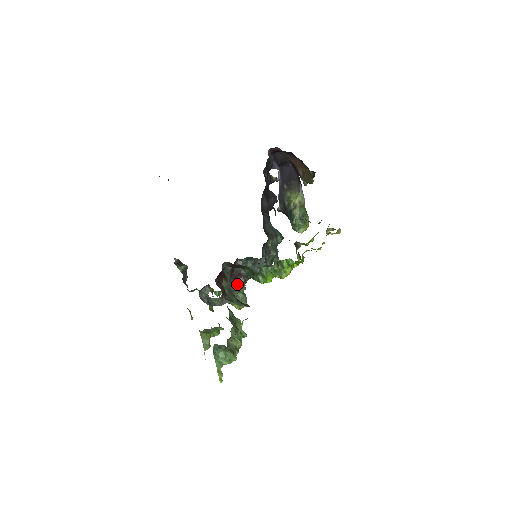
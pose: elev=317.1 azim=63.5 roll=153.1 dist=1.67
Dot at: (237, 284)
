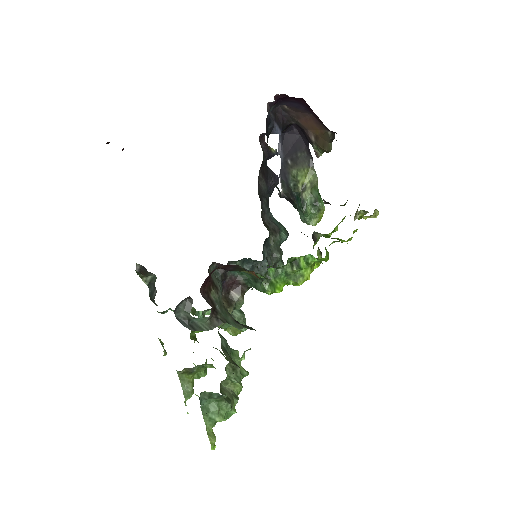
Dot at: (231, 297)
